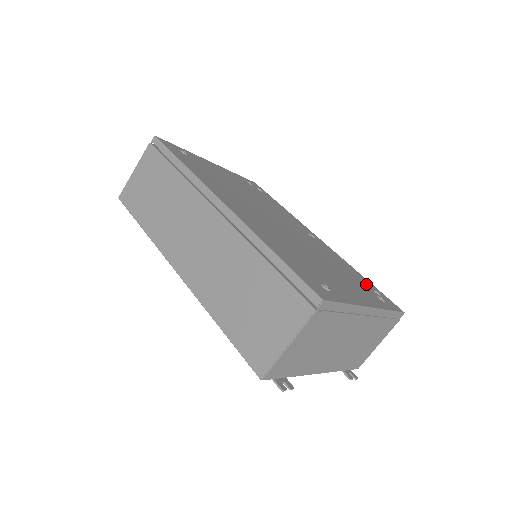
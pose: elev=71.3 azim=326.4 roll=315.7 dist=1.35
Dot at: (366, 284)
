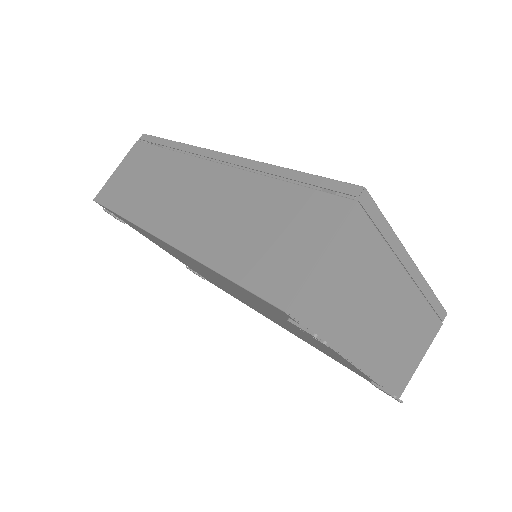
Dot at: occluded
